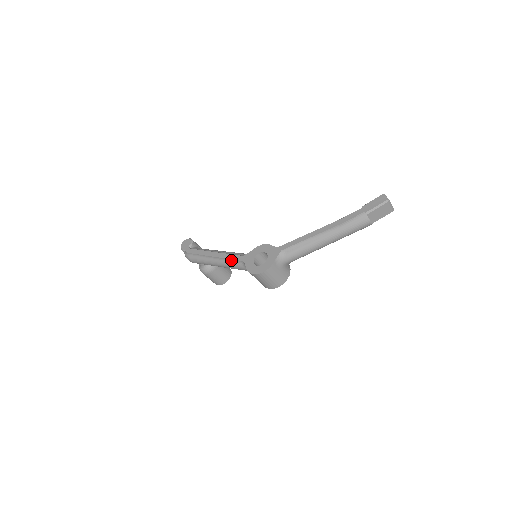
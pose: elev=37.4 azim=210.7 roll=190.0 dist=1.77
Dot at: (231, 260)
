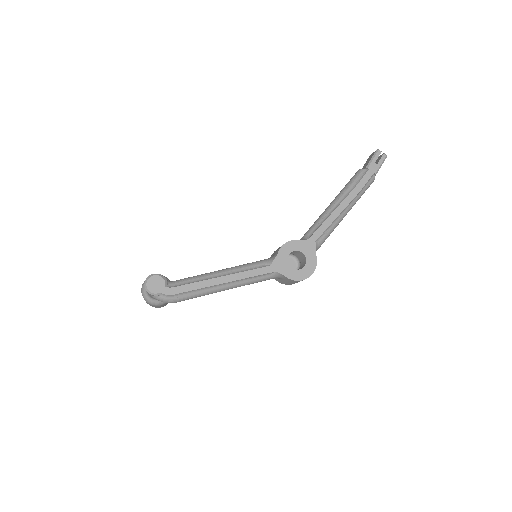
Dot at: (255, 277)
